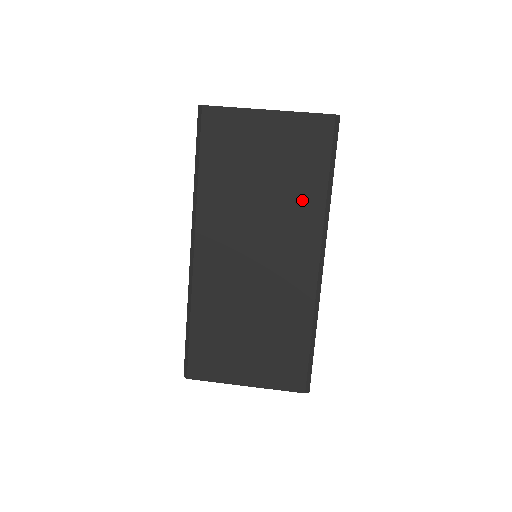
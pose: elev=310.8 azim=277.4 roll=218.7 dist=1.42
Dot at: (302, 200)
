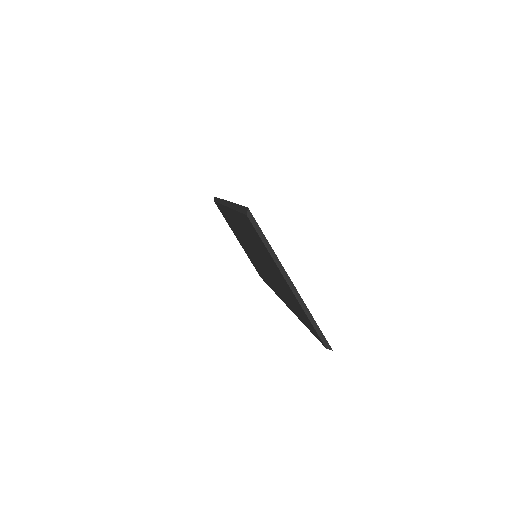
Dot at: (287, 300)
